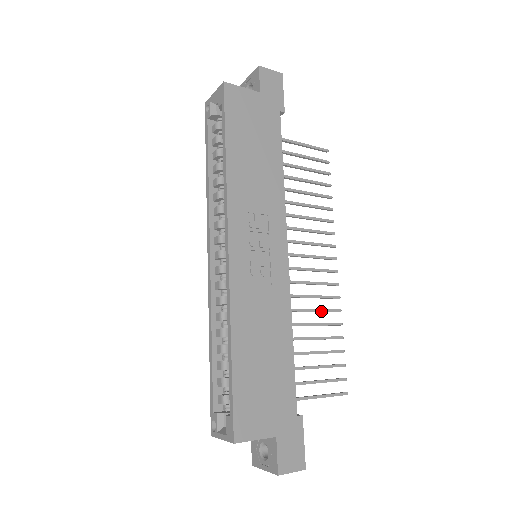
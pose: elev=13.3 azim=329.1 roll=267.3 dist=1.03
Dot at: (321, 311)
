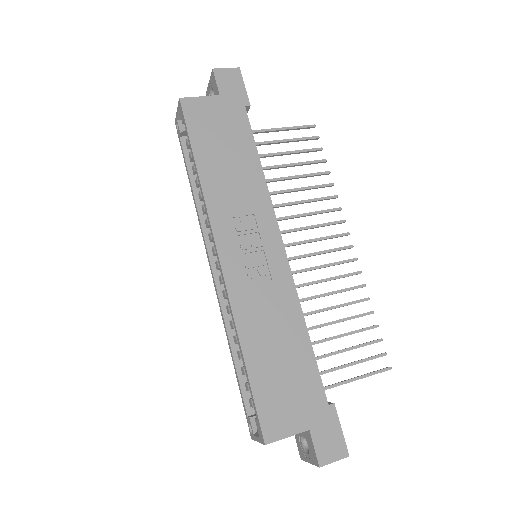
Dot at: (342, 291)
